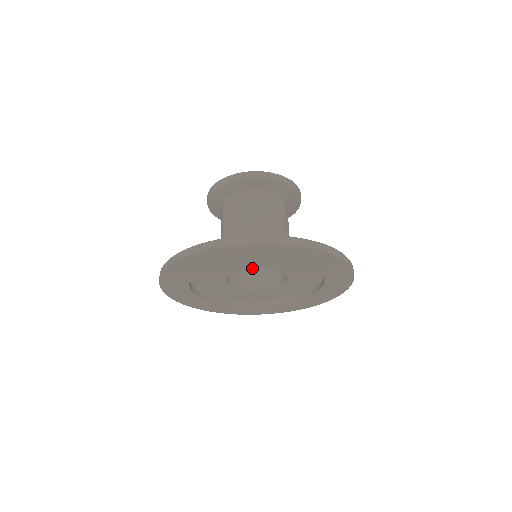
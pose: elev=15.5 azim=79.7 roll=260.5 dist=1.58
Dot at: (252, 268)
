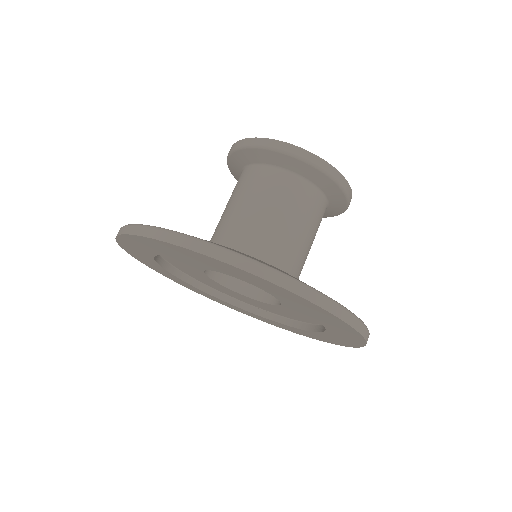
Dot at: occluded
